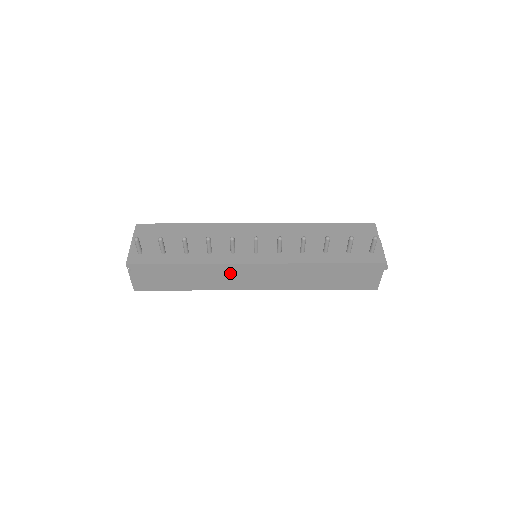
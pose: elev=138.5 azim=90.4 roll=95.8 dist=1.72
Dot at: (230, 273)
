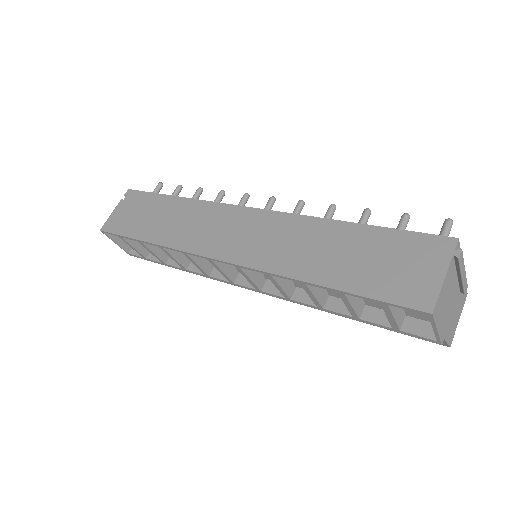
Dot at: (211, 220)
